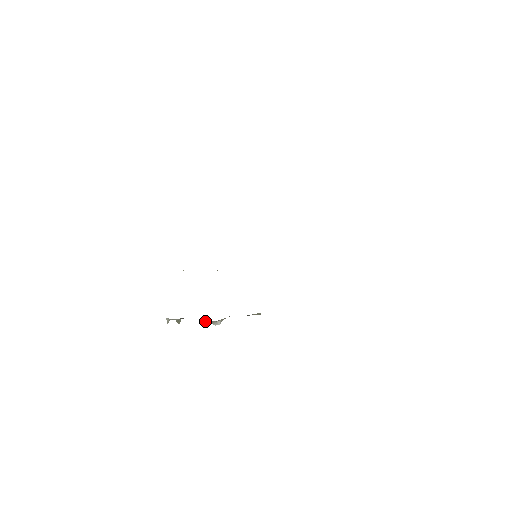
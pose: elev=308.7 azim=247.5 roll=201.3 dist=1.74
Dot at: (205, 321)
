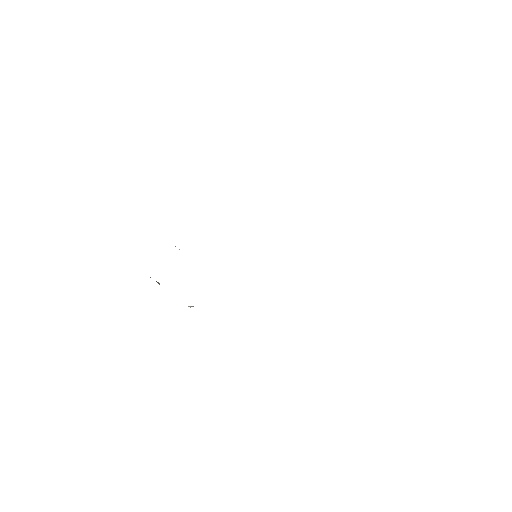
Dot at: occluded
